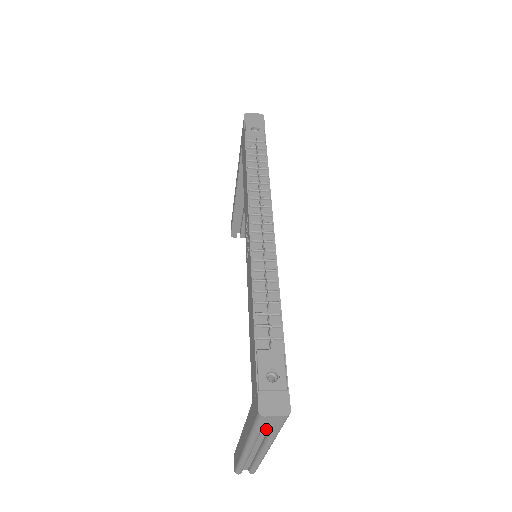
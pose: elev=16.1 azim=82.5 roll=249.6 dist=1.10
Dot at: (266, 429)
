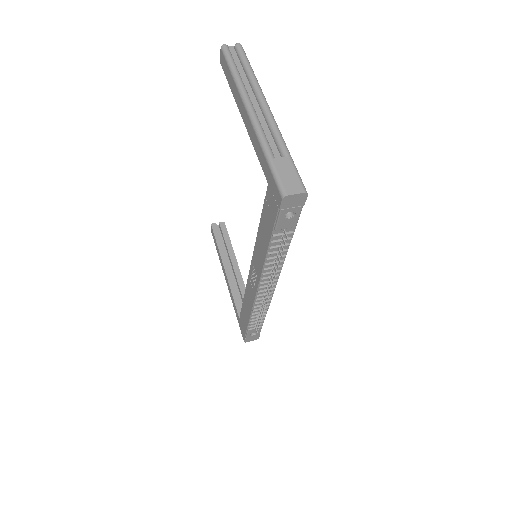
Dot at: occluded
